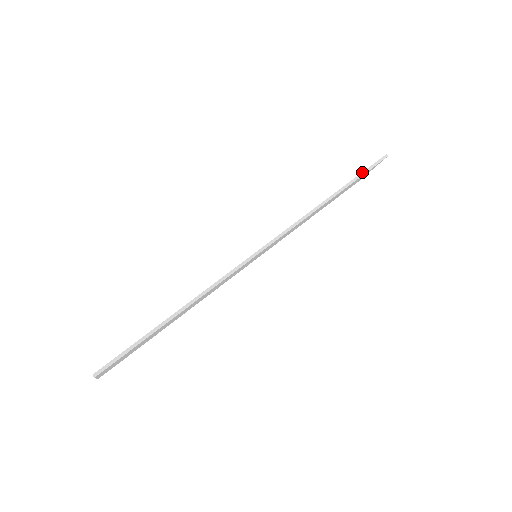
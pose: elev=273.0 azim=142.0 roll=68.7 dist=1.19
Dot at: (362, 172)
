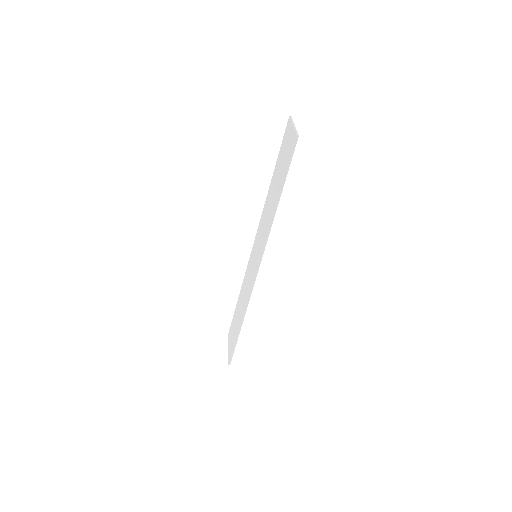
Dot at: (285, 170)
